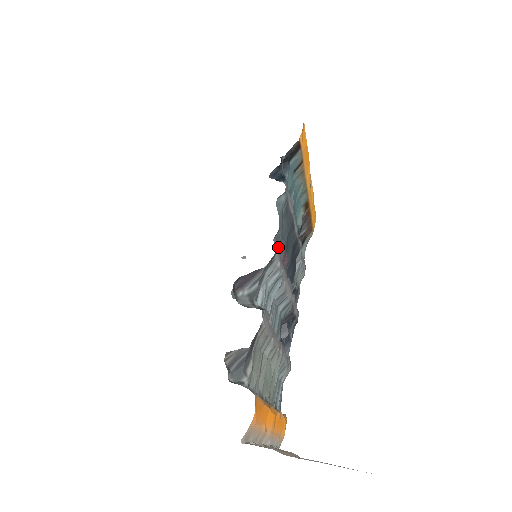
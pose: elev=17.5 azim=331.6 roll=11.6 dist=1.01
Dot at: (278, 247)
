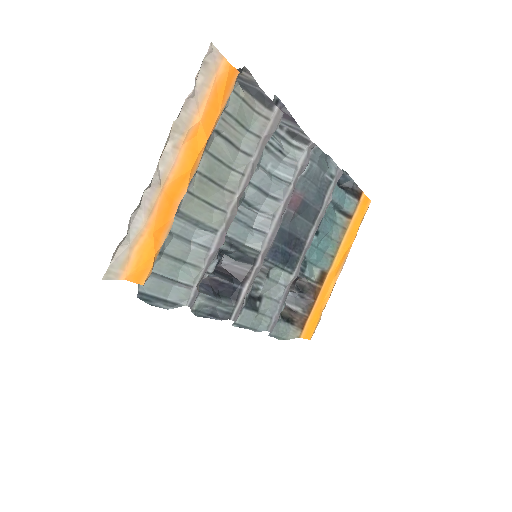
Dot at: (309, 160)
